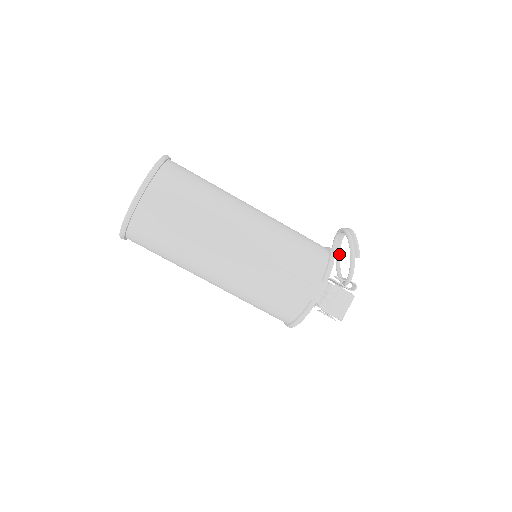
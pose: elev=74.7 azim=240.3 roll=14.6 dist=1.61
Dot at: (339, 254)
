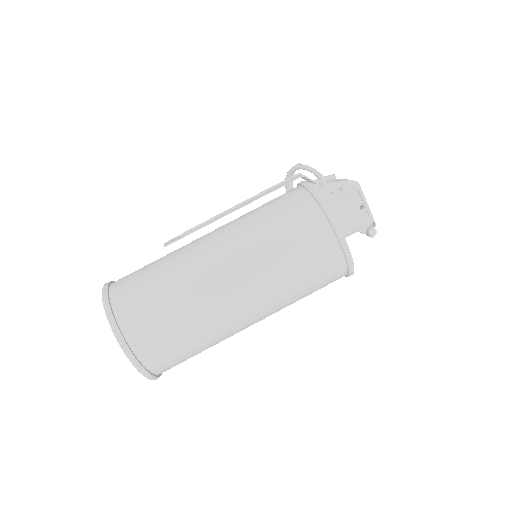
Dot at: occluded
